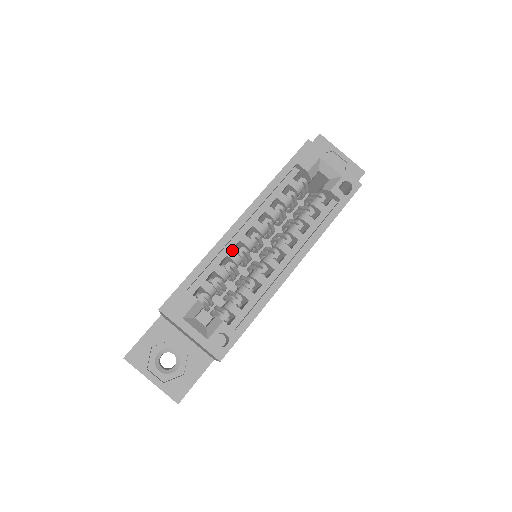
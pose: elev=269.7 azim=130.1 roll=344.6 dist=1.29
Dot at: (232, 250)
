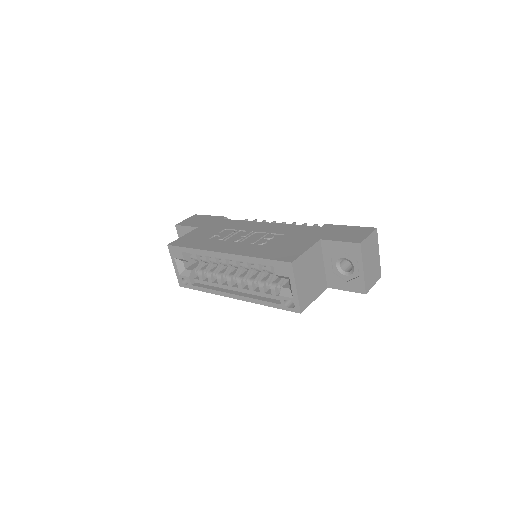
Dot at: (215, 258)
